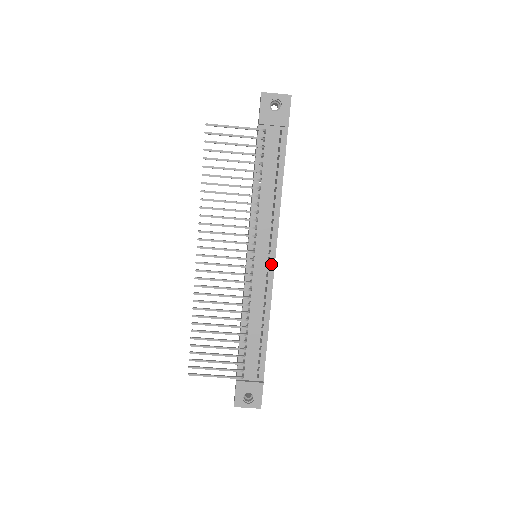
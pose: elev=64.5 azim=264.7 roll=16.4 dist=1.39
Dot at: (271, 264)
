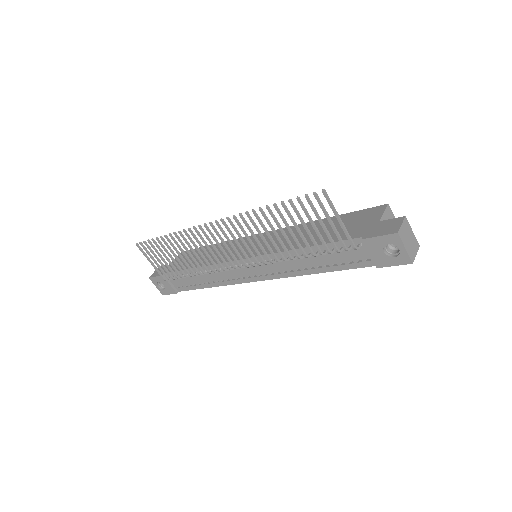
Dot at: (253, 279)
